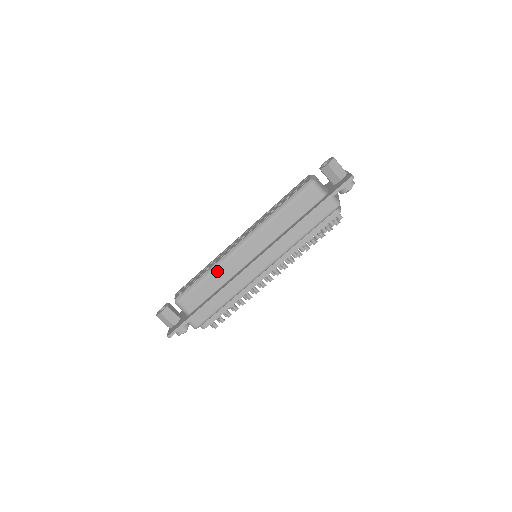
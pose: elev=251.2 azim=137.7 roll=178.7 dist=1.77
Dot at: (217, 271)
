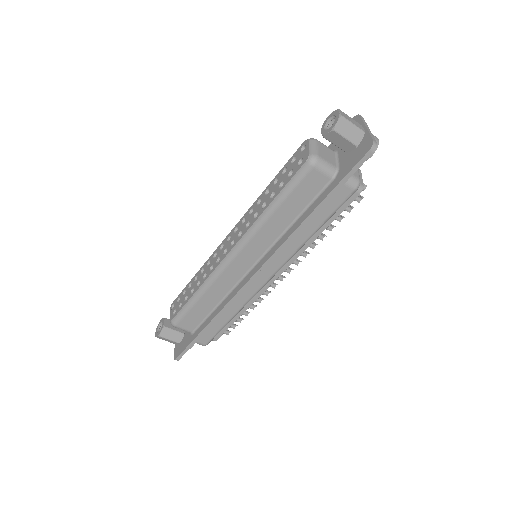
Dot at: (210, 289)
